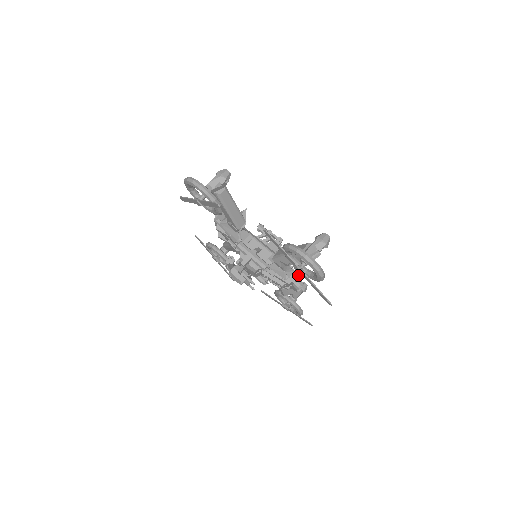
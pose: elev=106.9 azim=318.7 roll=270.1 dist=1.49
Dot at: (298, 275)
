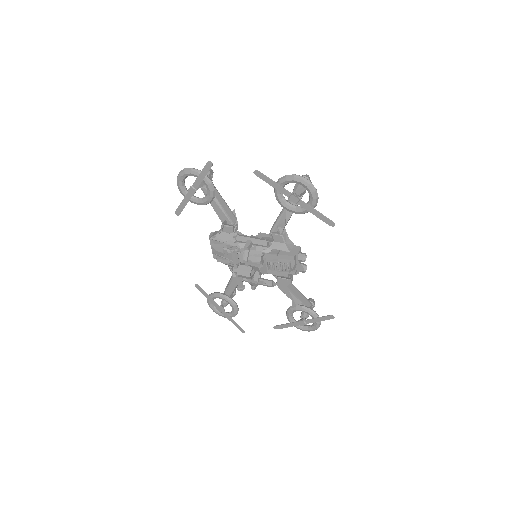
Dot at: (298, 247)
